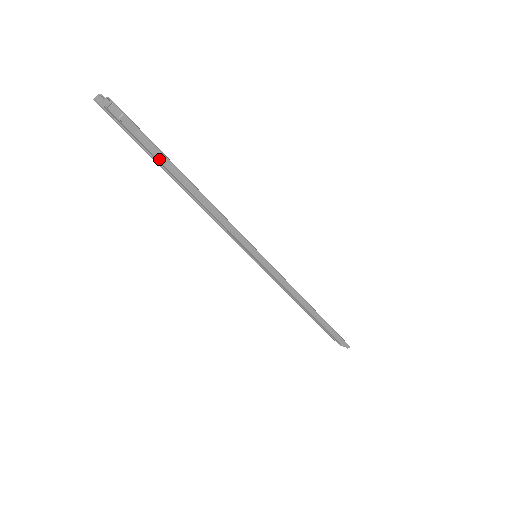
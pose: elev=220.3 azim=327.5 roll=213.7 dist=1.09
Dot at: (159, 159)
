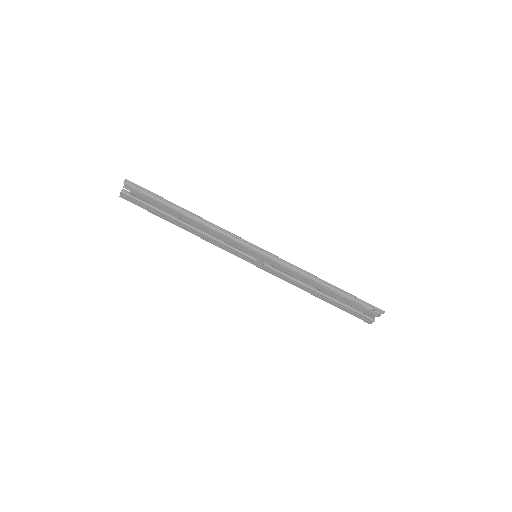
Dot at: (161, 200)
